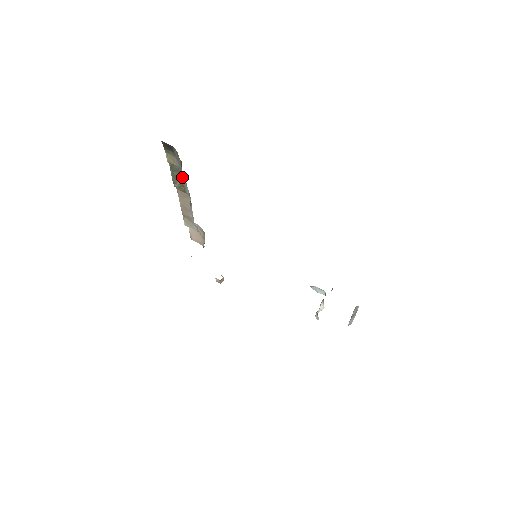
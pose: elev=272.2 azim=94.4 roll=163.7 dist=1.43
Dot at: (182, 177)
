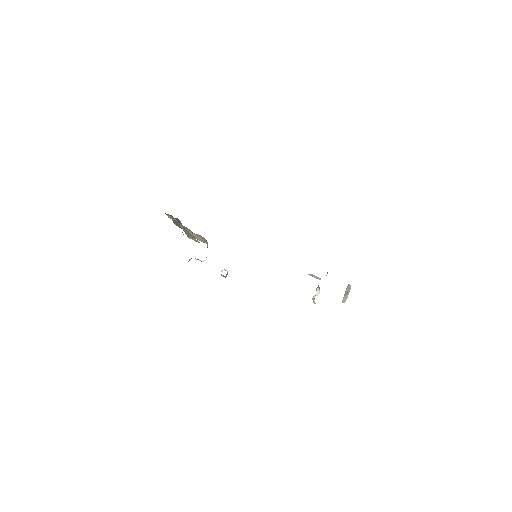
Dot at: occluded
